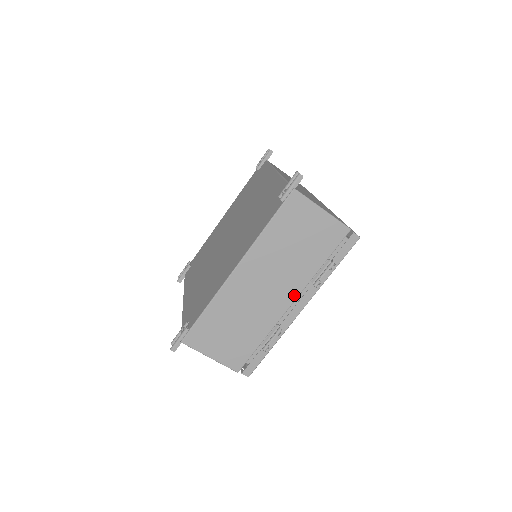
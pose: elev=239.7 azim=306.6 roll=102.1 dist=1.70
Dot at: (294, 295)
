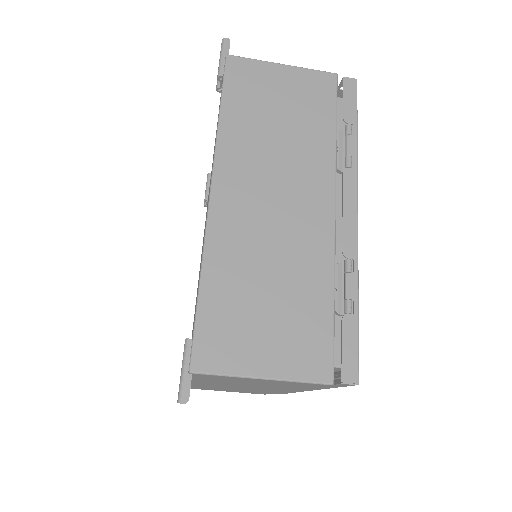
Dot at: (328, 193)
